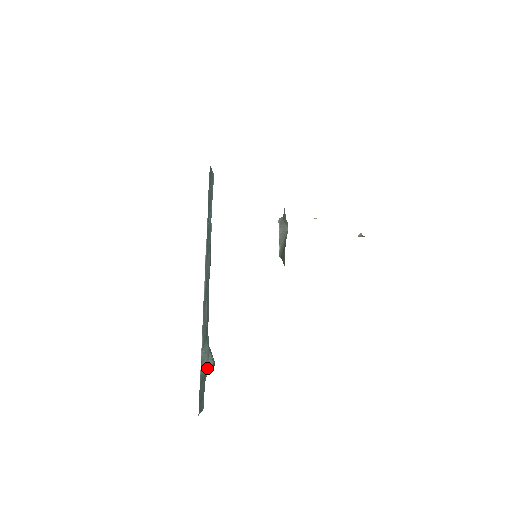
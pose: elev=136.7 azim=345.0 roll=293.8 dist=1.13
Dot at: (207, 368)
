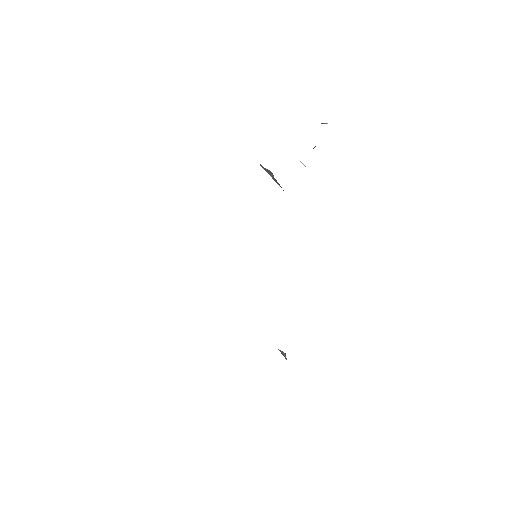
Dot at: (285, 357)
